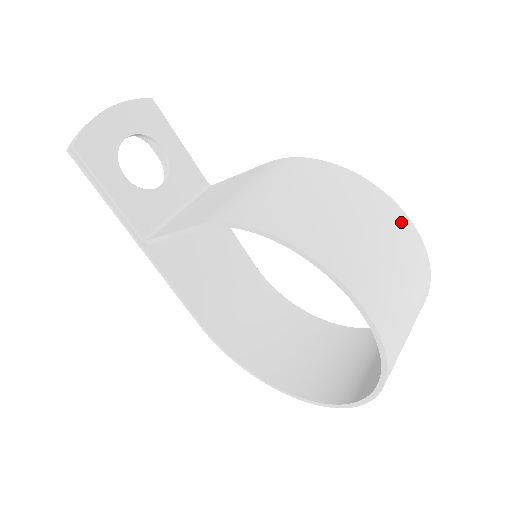
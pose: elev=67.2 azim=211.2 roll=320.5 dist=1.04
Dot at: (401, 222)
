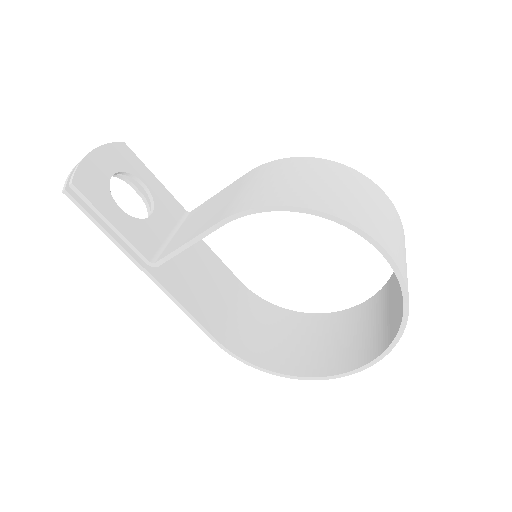
Dot at: (376, 189)
